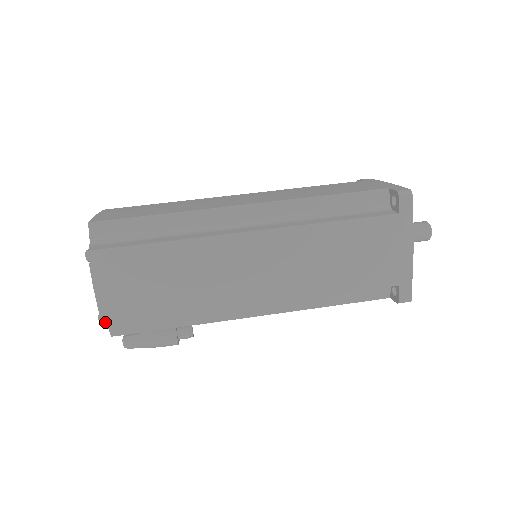
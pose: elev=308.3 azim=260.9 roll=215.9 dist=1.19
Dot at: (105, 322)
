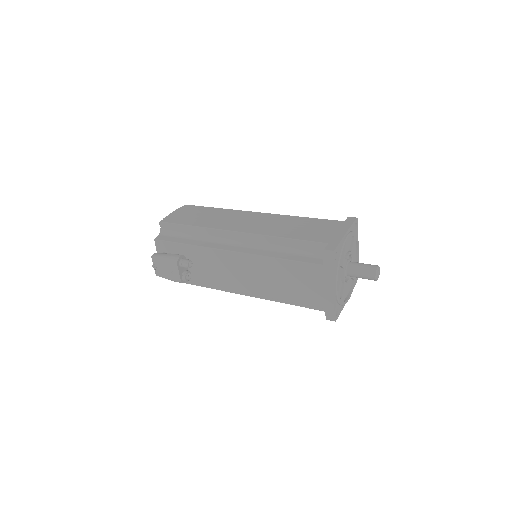
Dot at: (162, 221)
